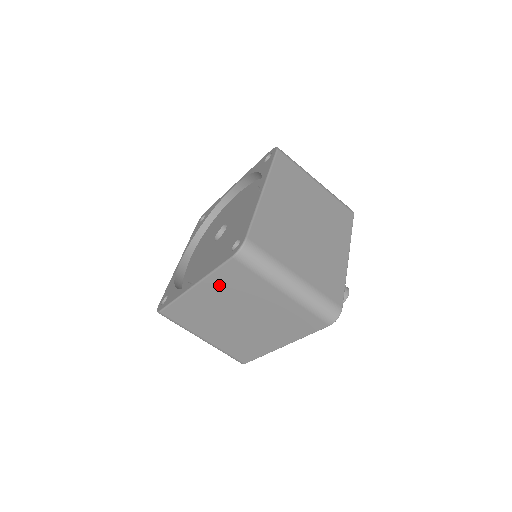
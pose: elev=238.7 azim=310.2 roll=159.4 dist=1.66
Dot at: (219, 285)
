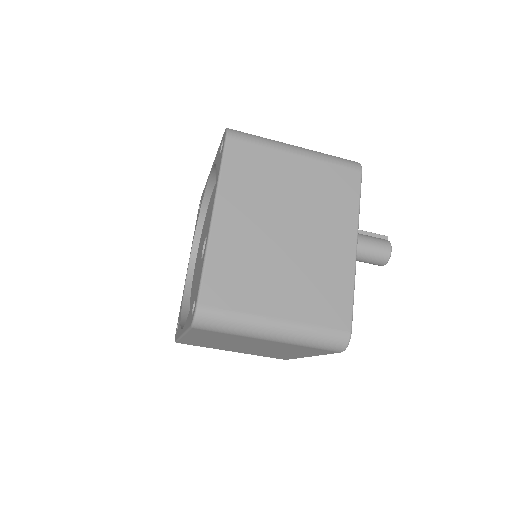
Dot at: (203, 336)
